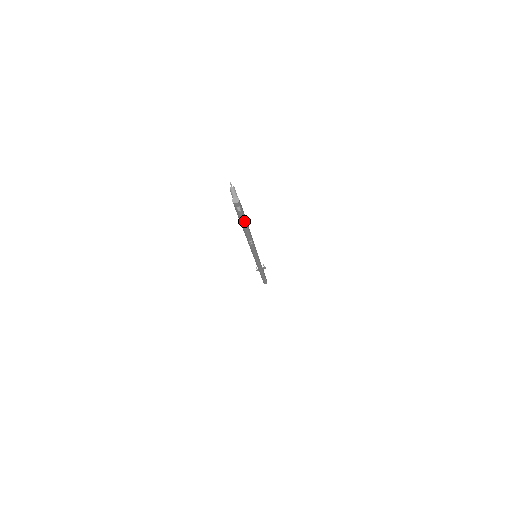
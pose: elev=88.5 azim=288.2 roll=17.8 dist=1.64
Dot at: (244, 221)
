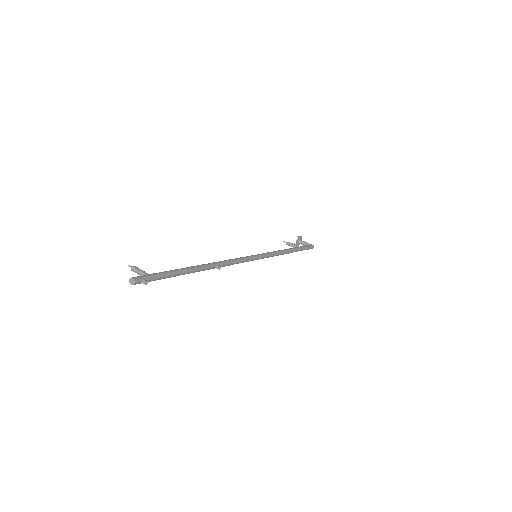
Dot at: (174, 274)
